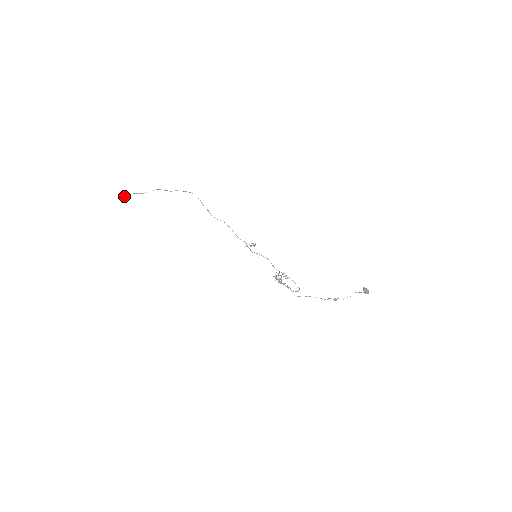
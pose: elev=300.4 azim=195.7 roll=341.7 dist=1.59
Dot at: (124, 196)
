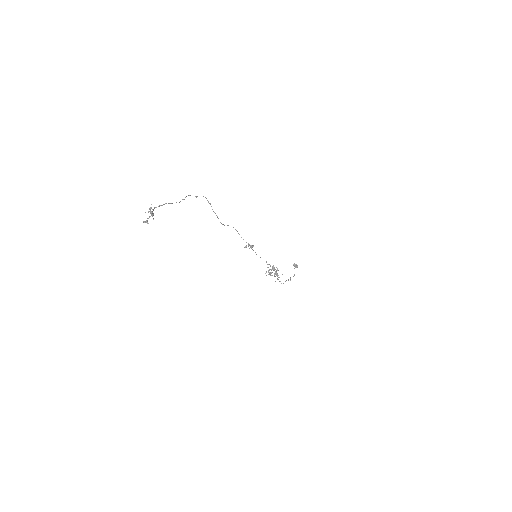
Dot at: (150, 211)
